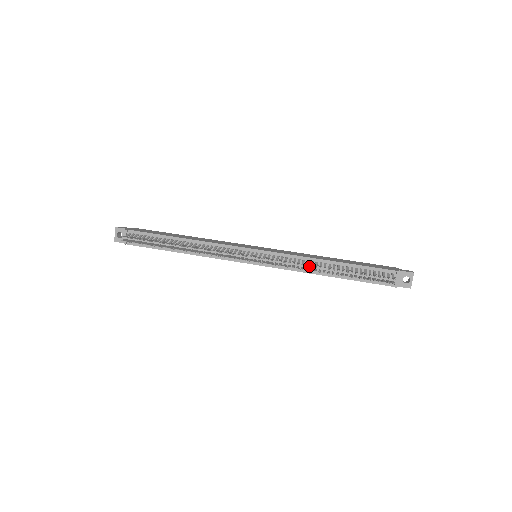
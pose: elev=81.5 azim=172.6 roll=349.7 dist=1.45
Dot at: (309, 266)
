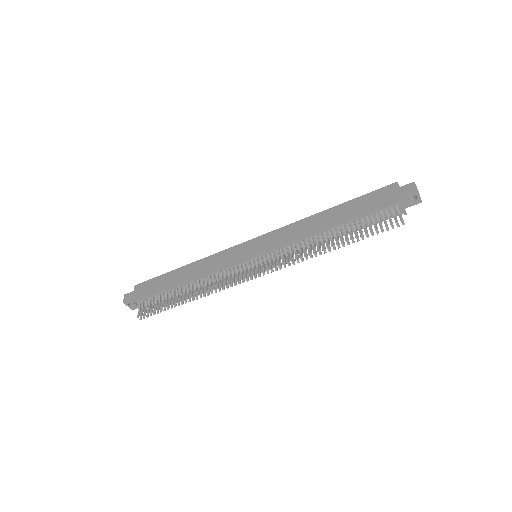
Dot at: (311, 244)
